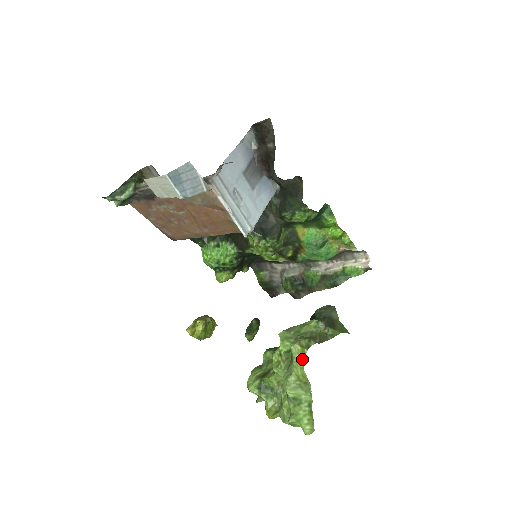
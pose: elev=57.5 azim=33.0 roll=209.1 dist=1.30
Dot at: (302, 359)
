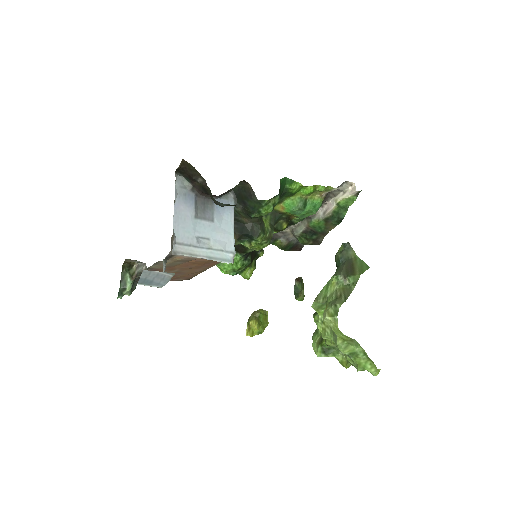
Dot at: (336, 327)
